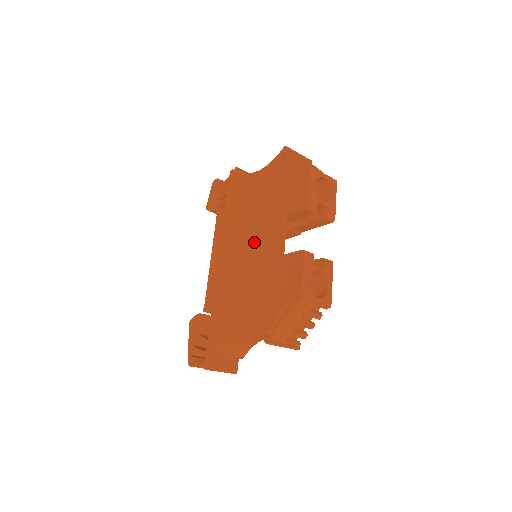
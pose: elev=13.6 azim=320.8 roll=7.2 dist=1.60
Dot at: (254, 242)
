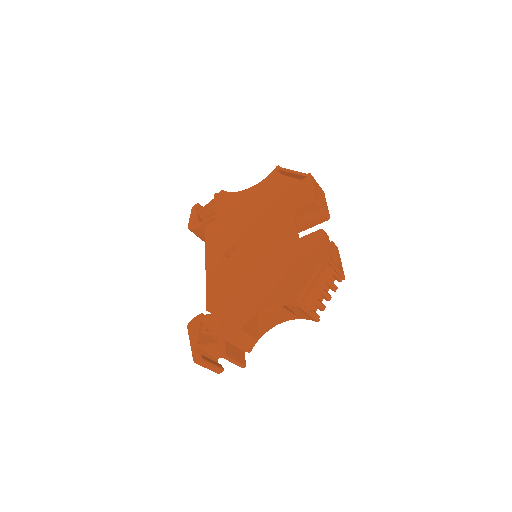
Dot at: (261, 238)
